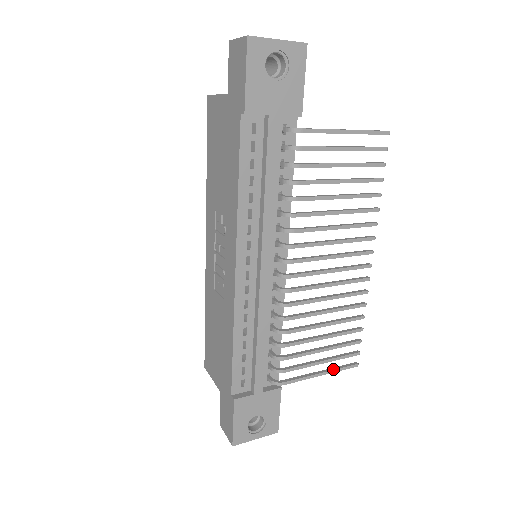
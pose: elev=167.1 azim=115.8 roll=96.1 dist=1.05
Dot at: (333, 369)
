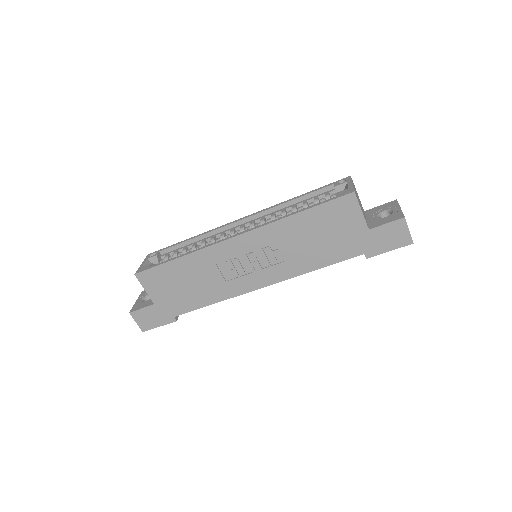
Dot at: occluded
